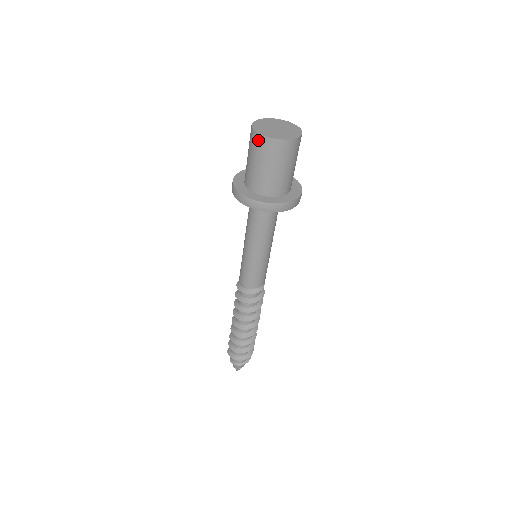
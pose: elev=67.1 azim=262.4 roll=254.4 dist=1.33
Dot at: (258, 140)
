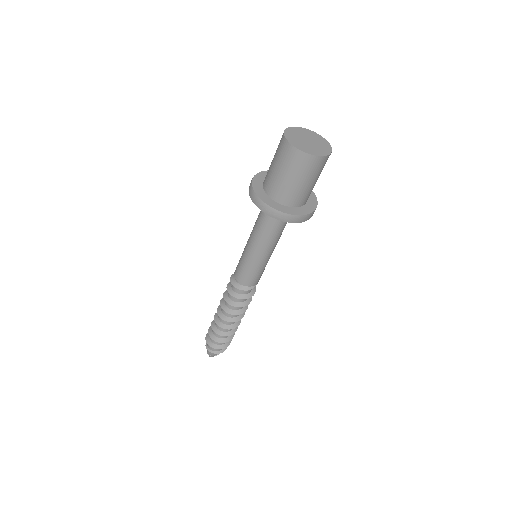
Dot at: (282, 142)
